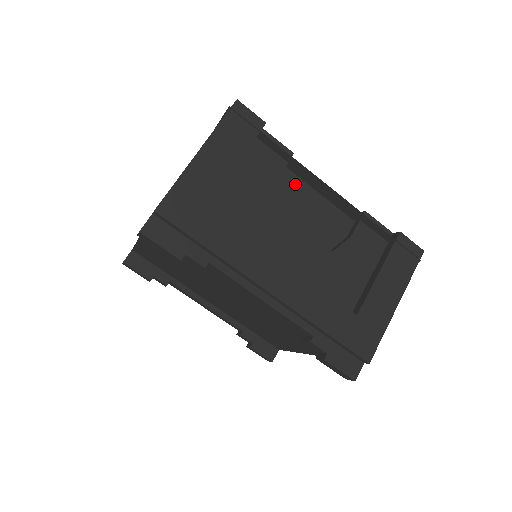
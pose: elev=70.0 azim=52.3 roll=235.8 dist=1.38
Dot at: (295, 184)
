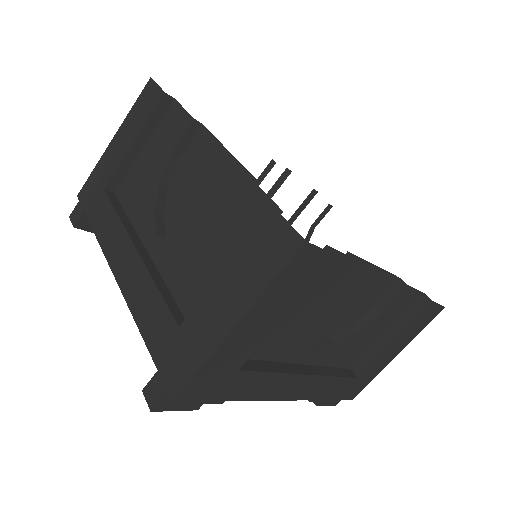
Dot at: (341, 279)
